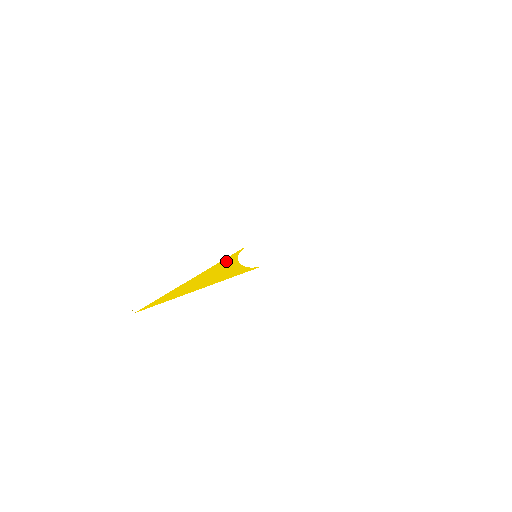
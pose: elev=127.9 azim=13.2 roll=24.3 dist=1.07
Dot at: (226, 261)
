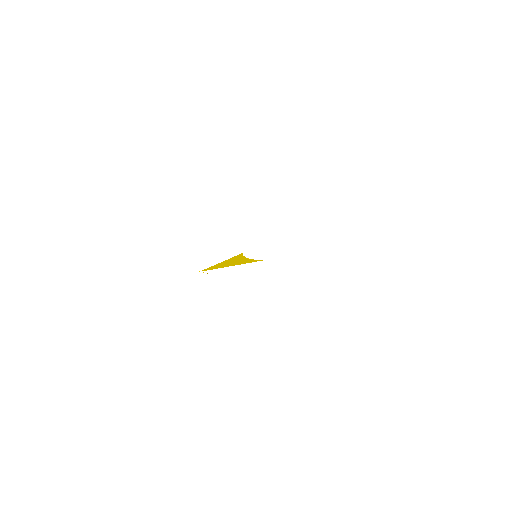
Dot at: (237, 257)
